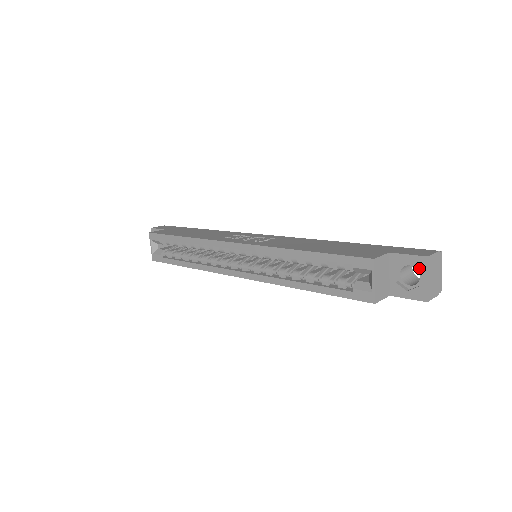
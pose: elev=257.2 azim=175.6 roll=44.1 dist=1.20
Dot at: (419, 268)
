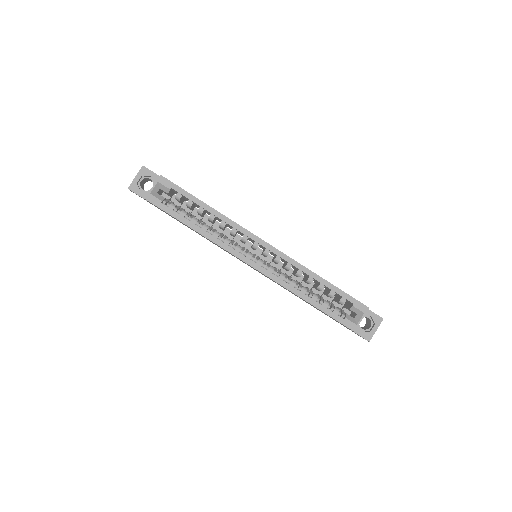
Dot at: (376, 322)
